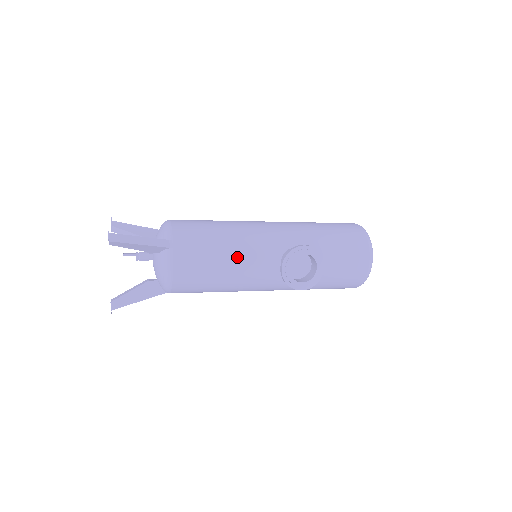
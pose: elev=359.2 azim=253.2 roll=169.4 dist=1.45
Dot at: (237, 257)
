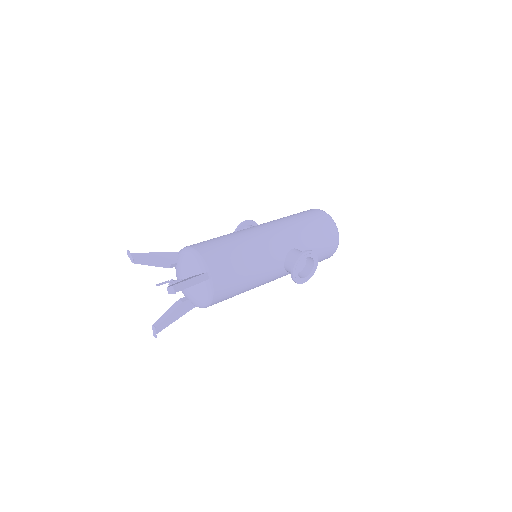
Dot at: (256, 270)
